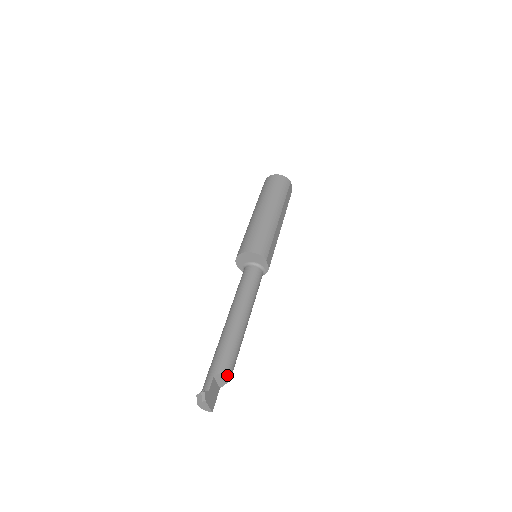
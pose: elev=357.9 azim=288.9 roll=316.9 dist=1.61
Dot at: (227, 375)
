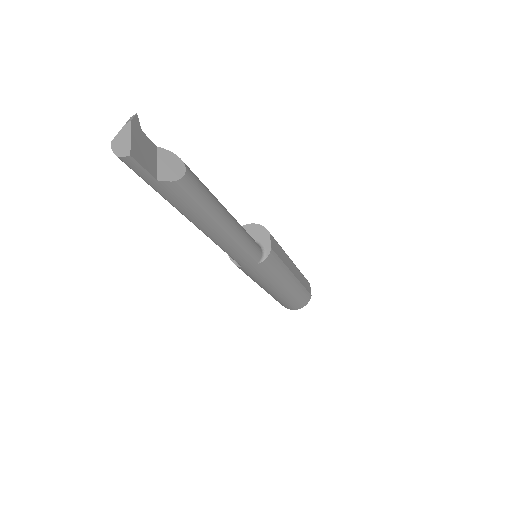
Dot at: (178, 166)
